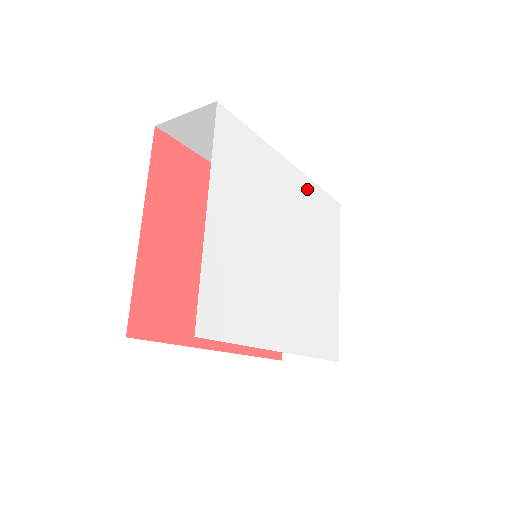
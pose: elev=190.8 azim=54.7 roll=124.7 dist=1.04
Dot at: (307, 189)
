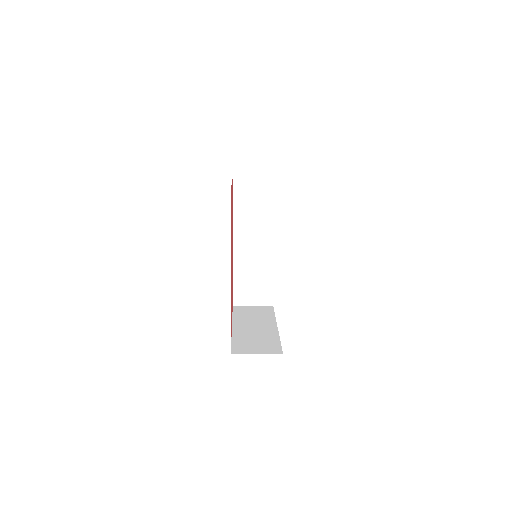
Dot at: occluded
